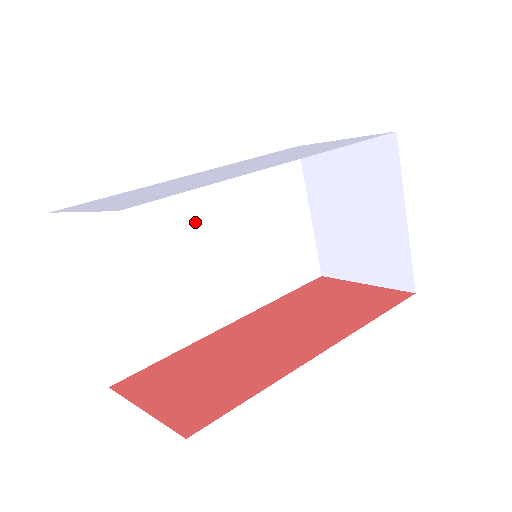
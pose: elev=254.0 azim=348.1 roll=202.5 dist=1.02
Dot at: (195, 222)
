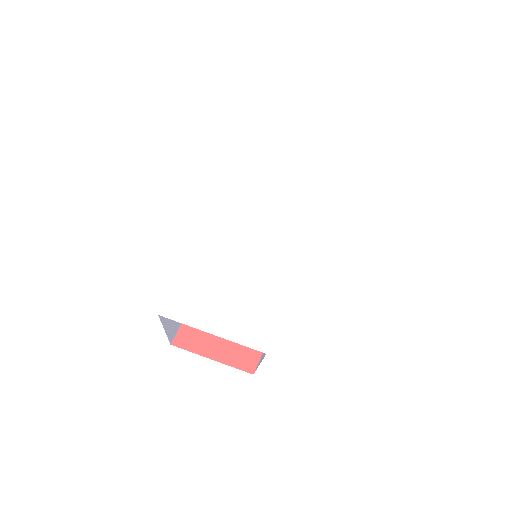
Dot at: occluded
